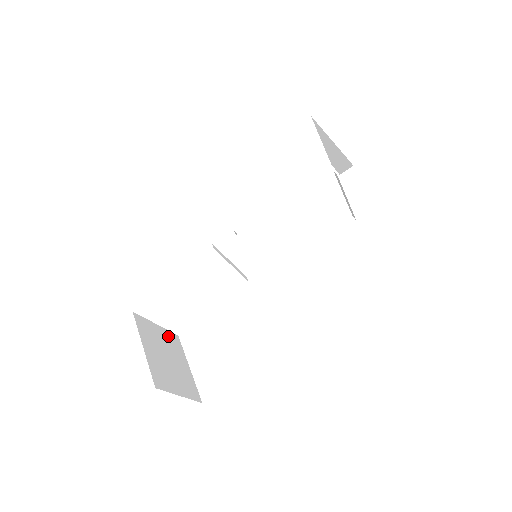
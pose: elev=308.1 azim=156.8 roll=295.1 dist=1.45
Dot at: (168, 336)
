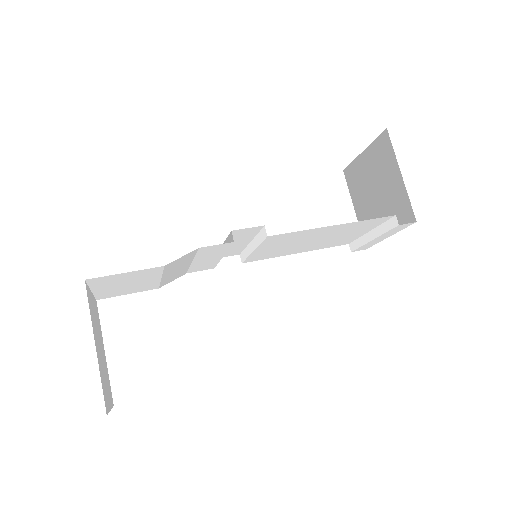
Dot at: (95, 307)
